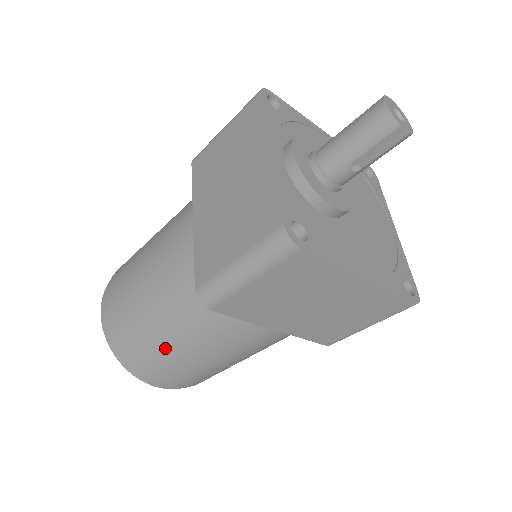
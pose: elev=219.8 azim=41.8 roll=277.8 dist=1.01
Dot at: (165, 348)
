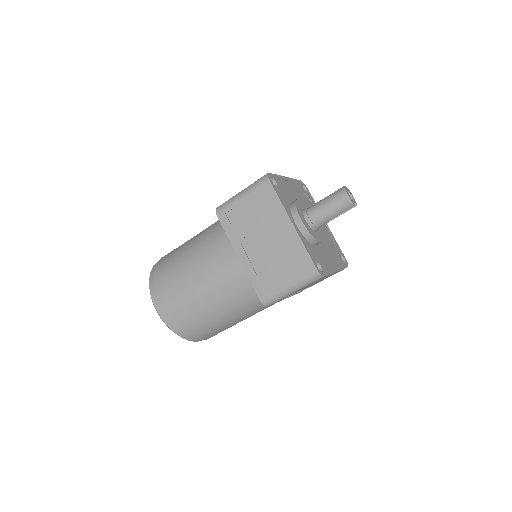
Dot at: (219, 323)
